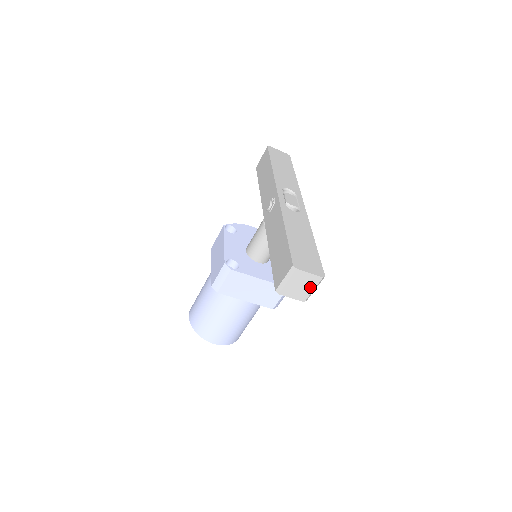
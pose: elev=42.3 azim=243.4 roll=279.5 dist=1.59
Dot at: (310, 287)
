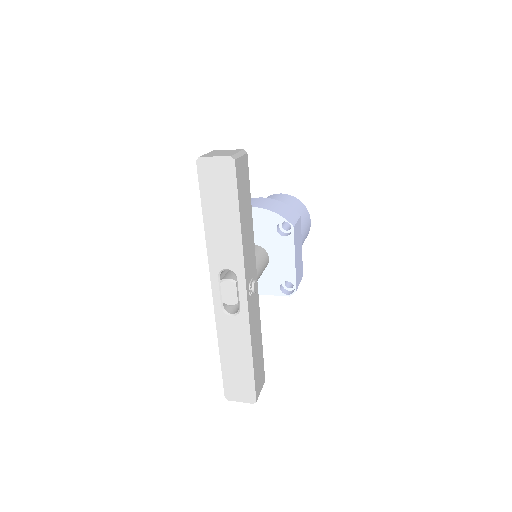
Dot at: occluded
